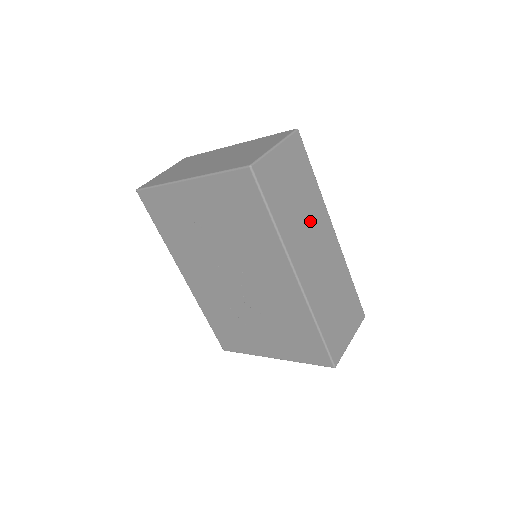
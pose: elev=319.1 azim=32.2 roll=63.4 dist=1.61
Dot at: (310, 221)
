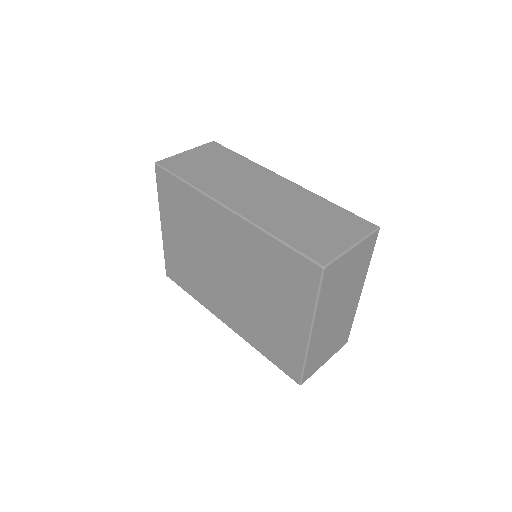
Dot at: (241, 177)
